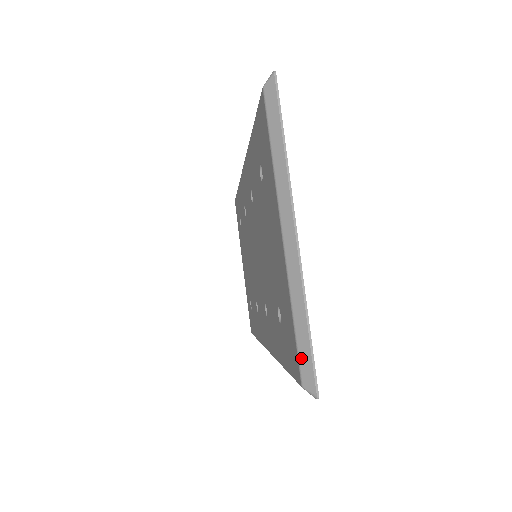
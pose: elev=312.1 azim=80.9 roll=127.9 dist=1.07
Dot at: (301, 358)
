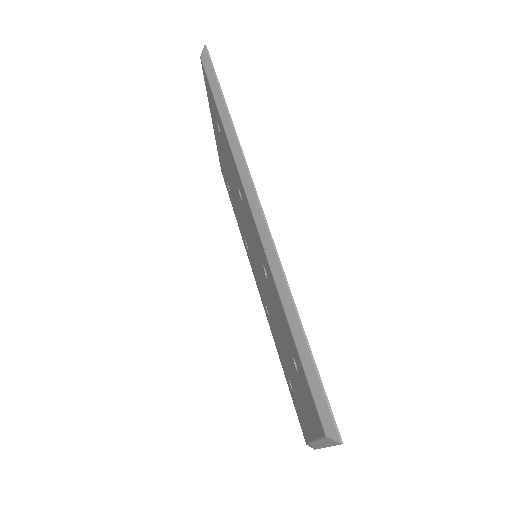
Dot at: occluded
